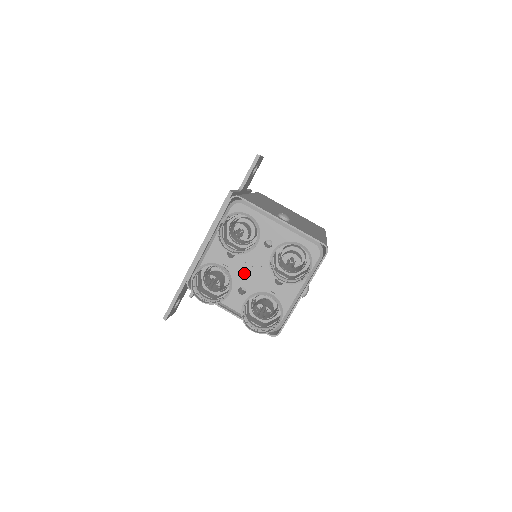
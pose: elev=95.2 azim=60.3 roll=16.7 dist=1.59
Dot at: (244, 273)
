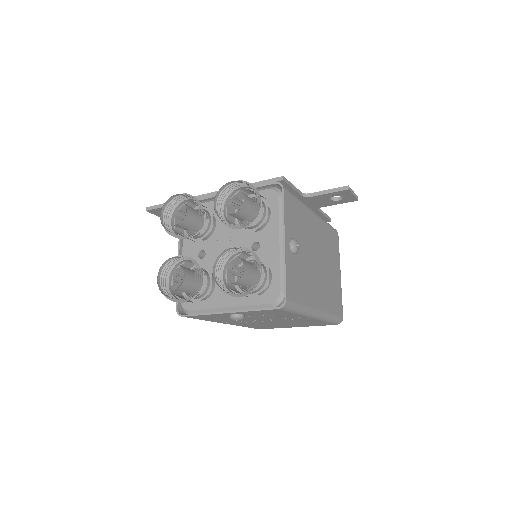
Dot at: (218, 244)
